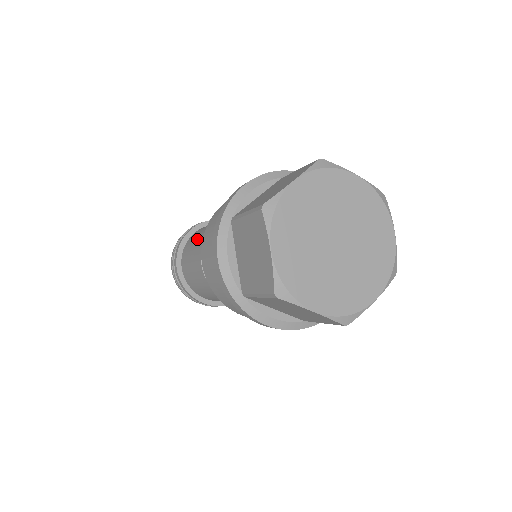
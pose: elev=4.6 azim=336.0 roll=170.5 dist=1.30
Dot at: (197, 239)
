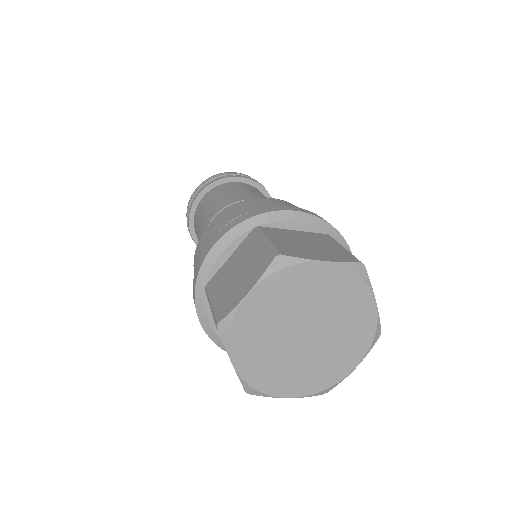
Dot at: (200, 224)
